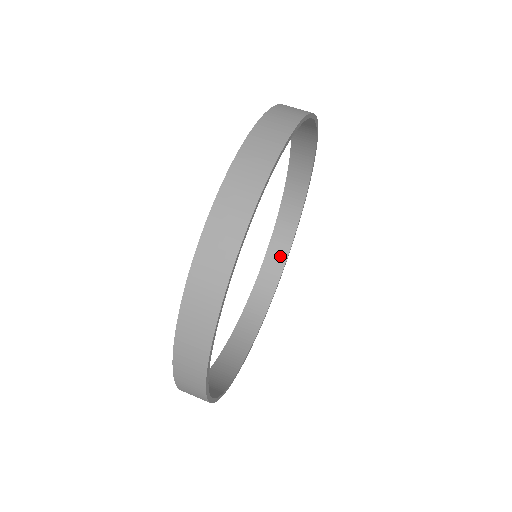
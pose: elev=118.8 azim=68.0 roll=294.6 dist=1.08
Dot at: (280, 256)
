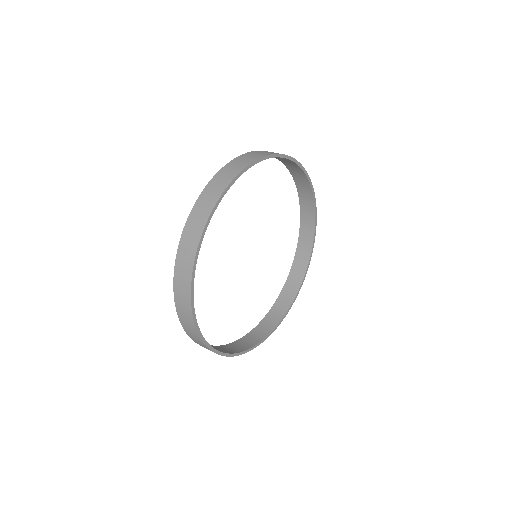
Dot at: (254, 340)
